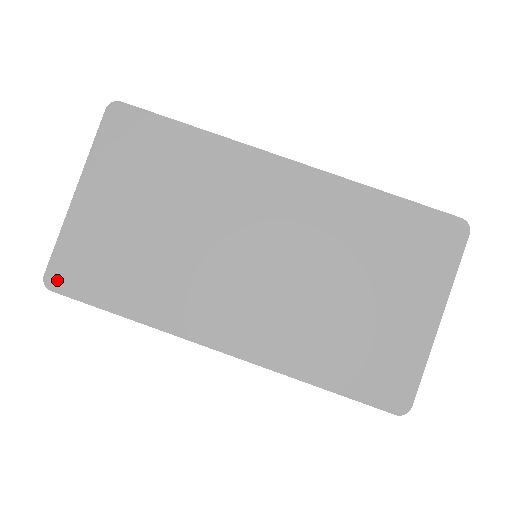
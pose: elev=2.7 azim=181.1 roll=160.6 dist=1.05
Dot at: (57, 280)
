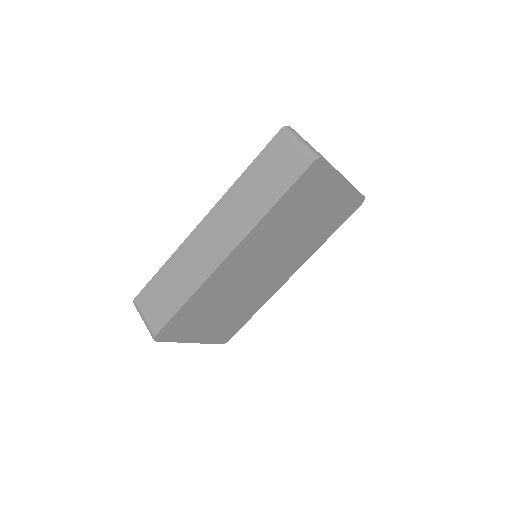
Dot at: (226, 340)
